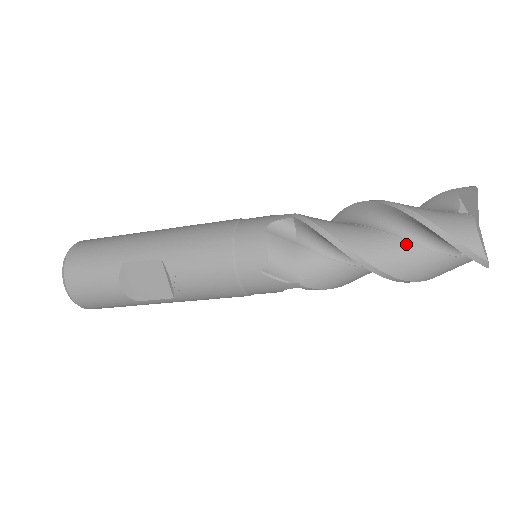
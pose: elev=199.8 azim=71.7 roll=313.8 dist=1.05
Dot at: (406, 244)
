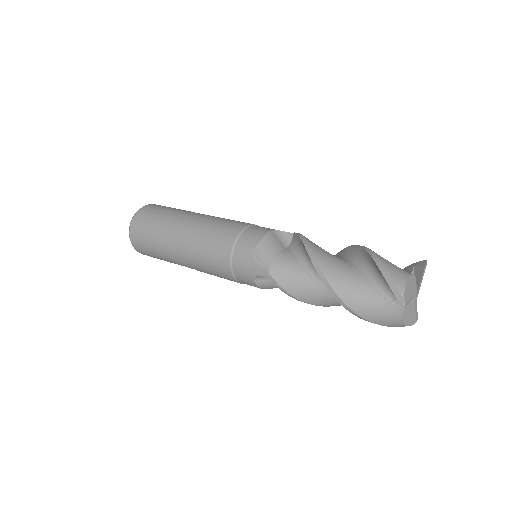
Dot at: occluded
